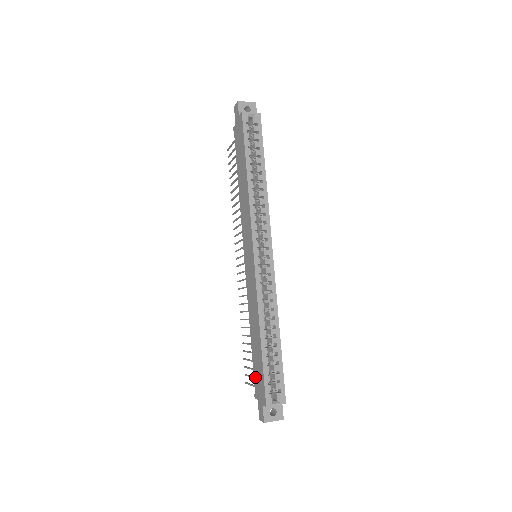
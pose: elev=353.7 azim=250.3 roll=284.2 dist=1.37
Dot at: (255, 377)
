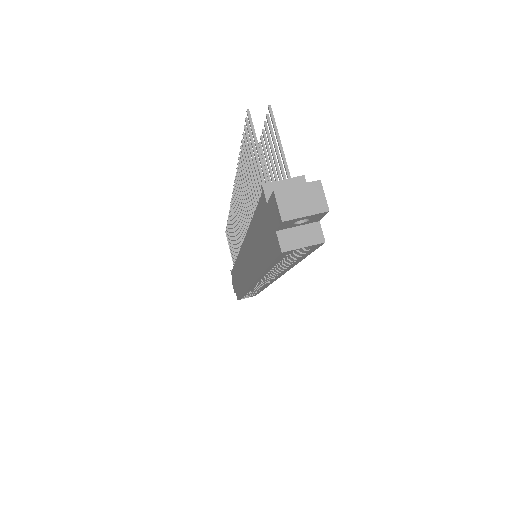
Dot at: (233, 275)
